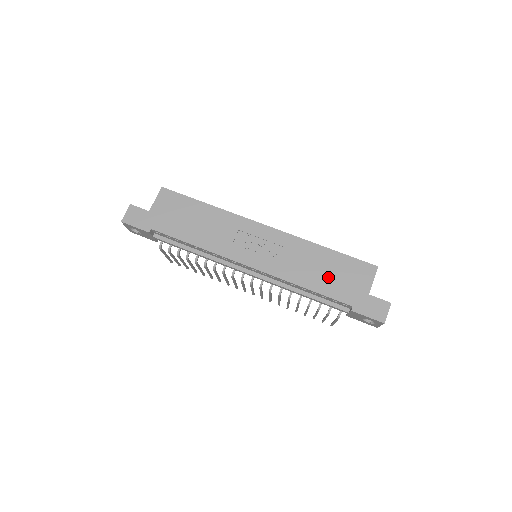
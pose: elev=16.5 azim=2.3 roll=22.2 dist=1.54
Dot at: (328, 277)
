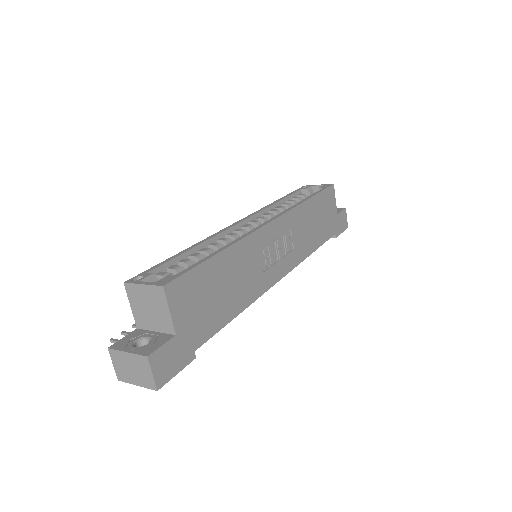
Dot at: (320, 225)
